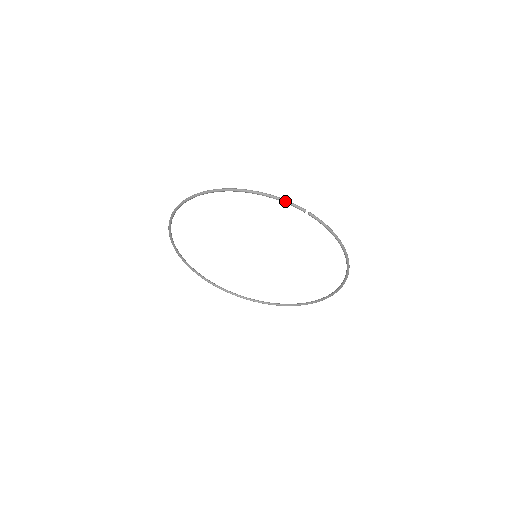
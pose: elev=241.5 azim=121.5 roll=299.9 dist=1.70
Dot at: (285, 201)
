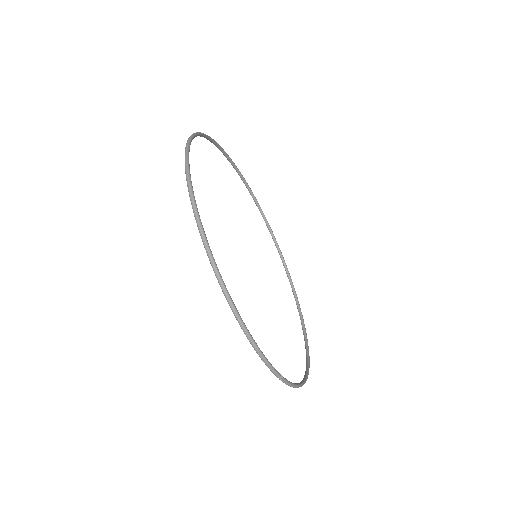
Dot at: (263, 361)
